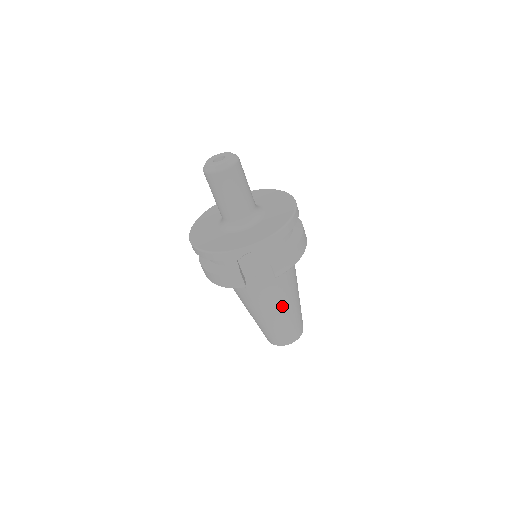
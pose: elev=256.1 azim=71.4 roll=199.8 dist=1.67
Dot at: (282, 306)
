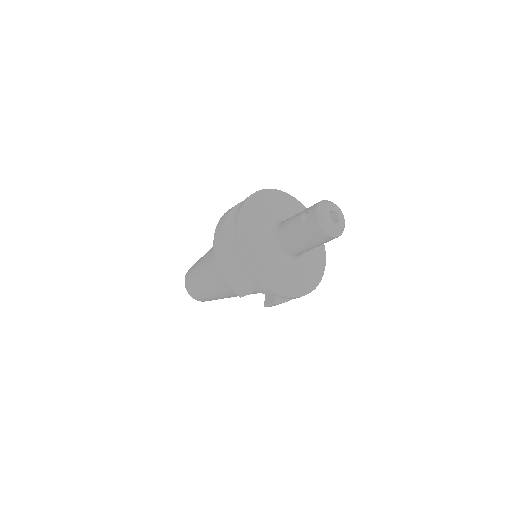
Dot at: (233, 296)
